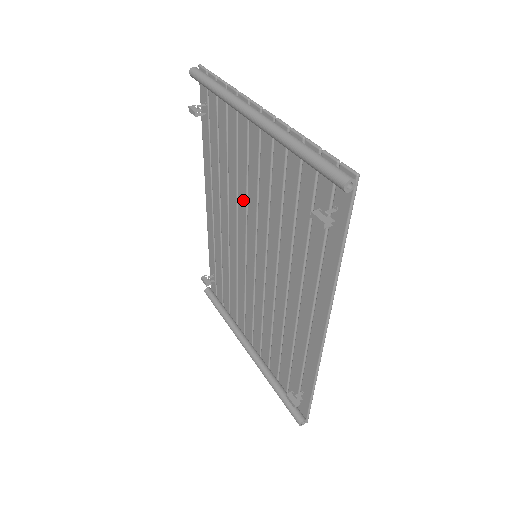
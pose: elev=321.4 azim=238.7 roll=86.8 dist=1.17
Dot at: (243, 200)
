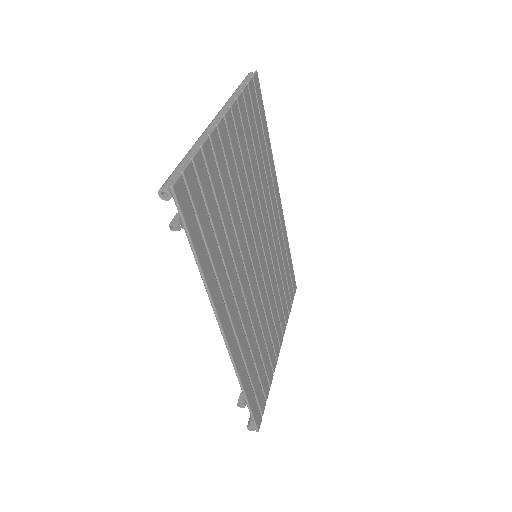
Dot at: (252, 200)
